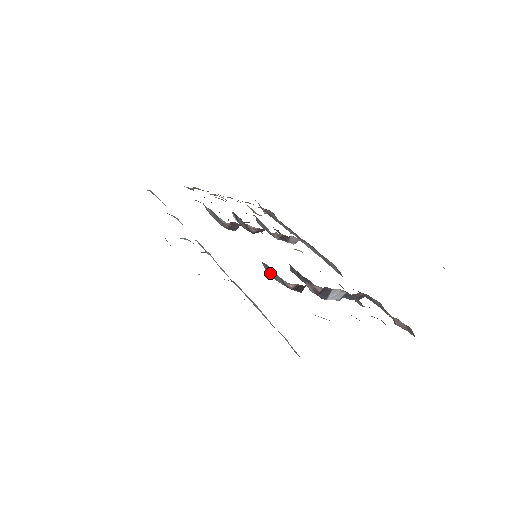
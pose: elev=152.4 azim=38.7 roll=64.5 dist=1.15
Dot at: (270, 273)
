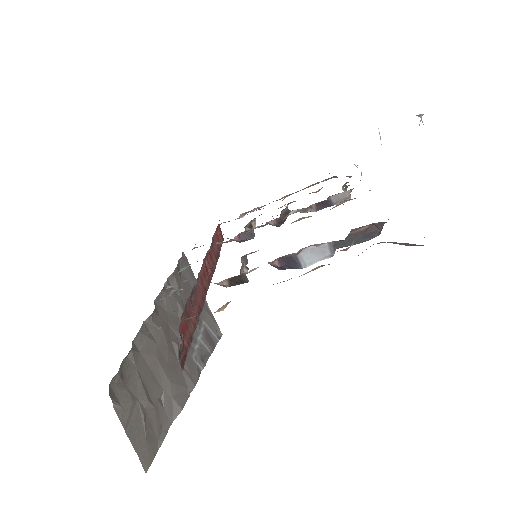
Dot at: occluded
